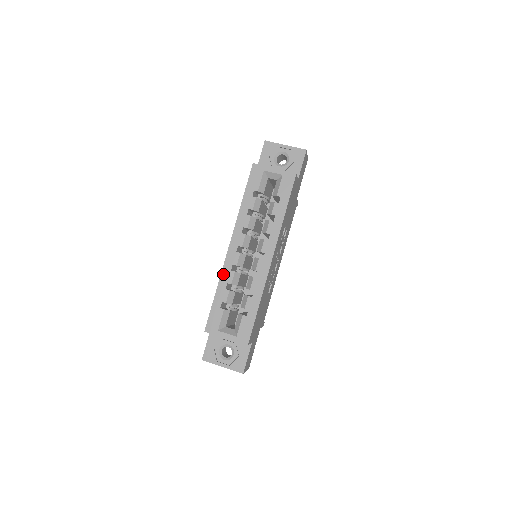
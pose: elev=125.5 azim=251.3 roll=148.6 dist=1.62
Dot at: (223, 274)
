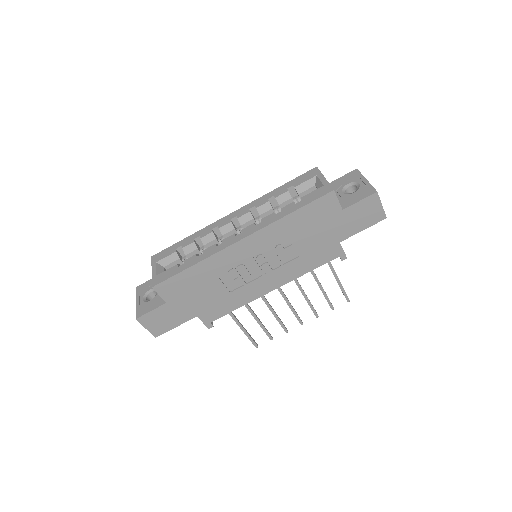
Dot at: (206, 228)
